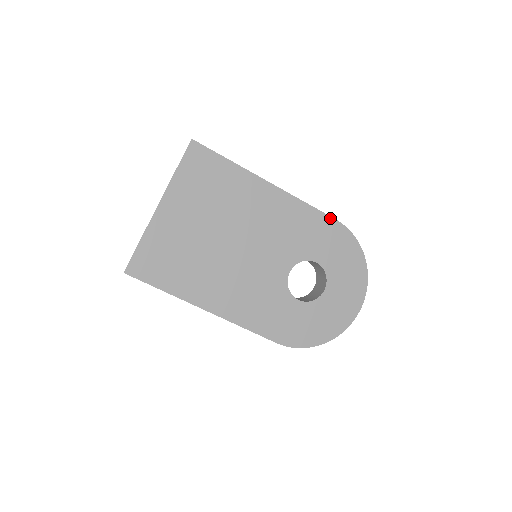
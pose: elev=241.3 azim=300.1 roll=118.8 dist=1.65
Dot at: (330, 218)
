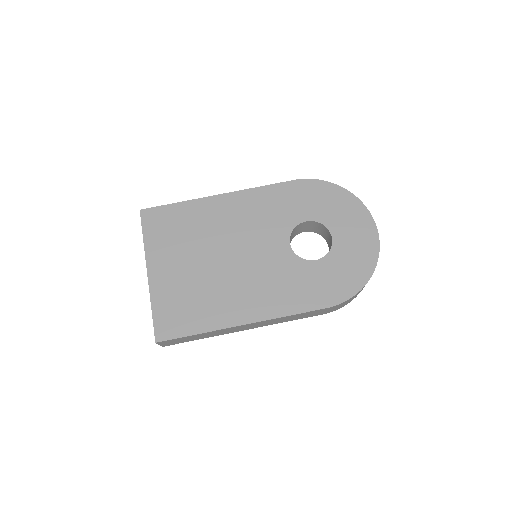
Dot at: (289, 182)
